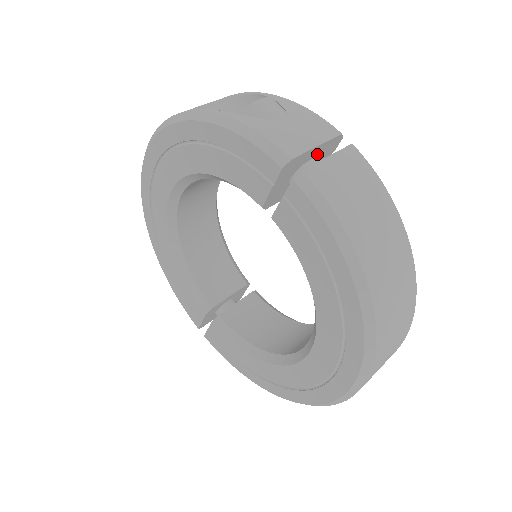
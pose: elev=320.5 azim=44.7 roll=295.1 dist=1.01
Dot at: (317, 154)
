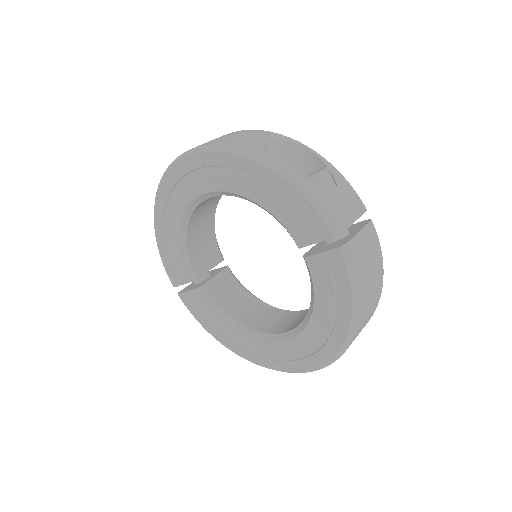
Dot at: occluded
